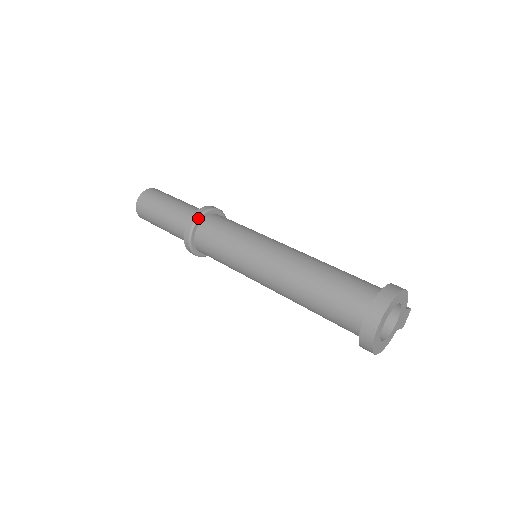
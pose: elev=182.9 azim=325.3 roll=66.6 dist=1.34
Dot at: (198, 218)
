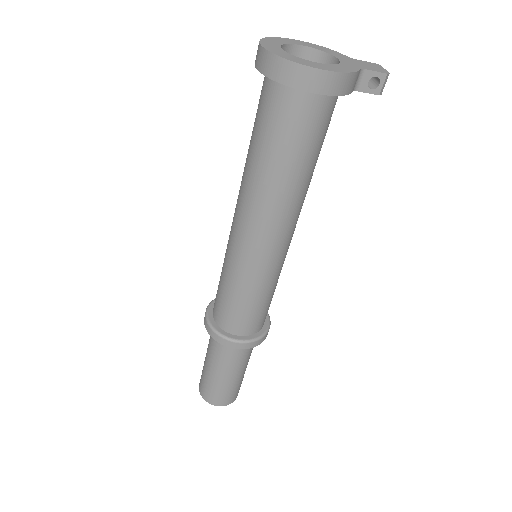
Dot at: (210, 303)
